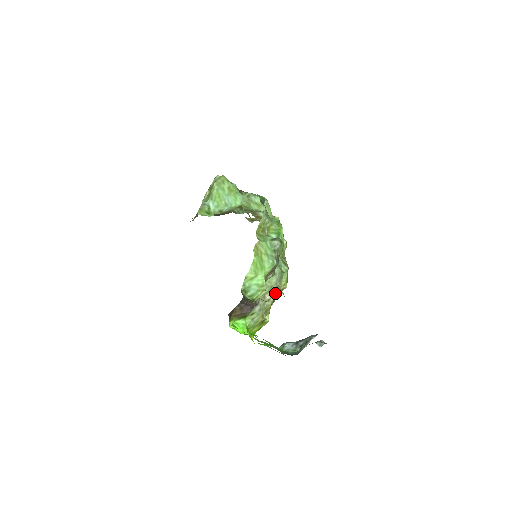
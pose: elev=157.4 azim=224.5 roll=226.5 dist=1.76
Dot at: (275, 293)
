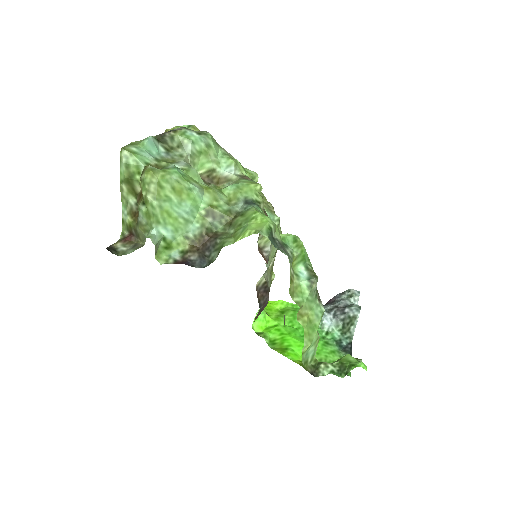
Dot at: (275, 254)
